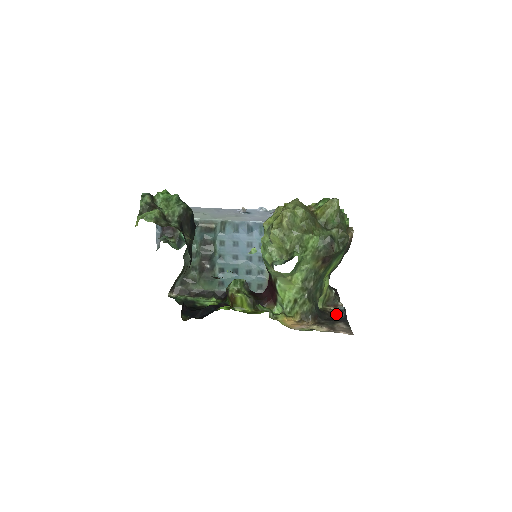
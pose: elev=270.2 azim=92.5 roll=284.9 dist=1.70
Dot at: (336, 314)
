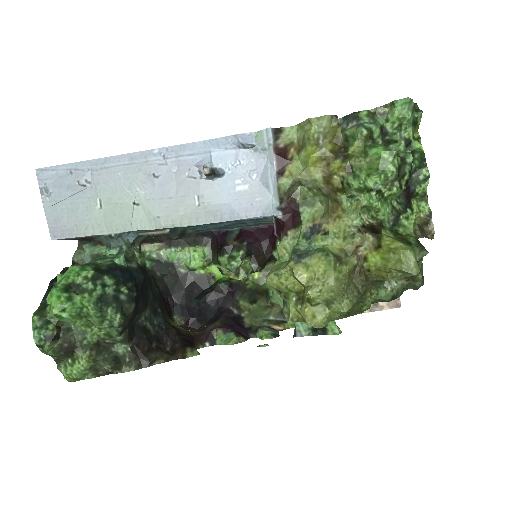
Dot at: occluded
